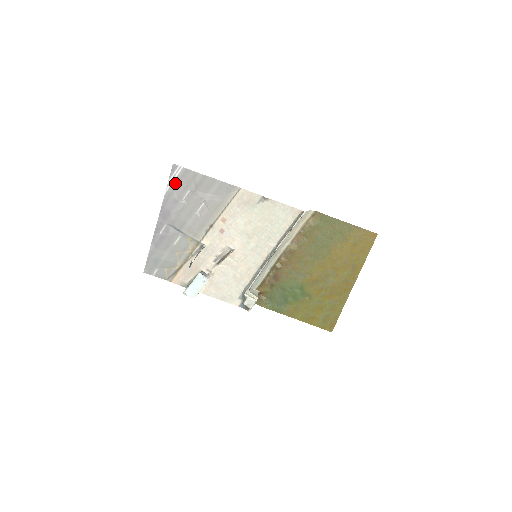
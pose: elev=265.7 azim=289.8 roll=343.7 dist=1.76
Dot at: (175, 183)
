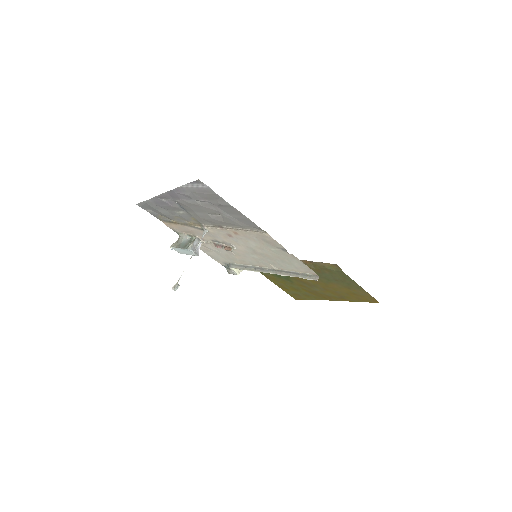
Dot at: (194, 189)
